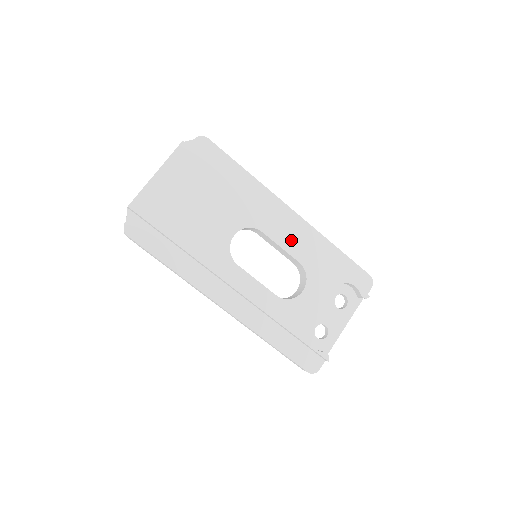
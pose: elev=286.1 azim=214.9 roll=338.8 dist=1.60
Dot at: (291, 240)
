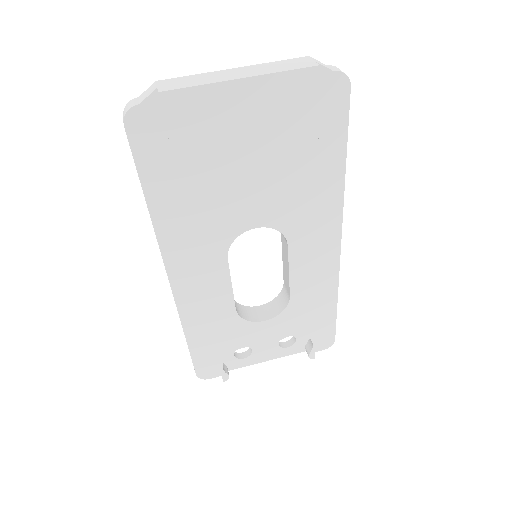
Dot at: (306, 273)
